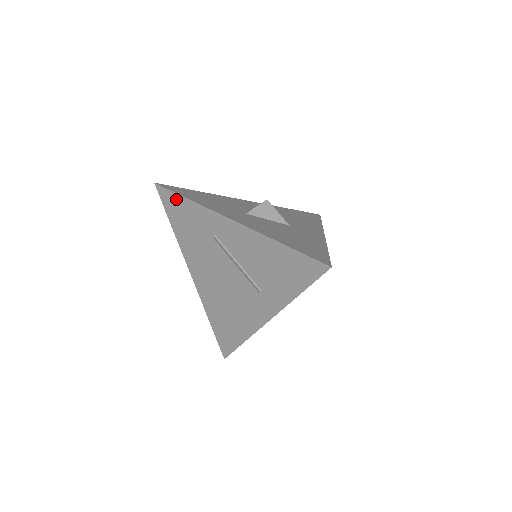
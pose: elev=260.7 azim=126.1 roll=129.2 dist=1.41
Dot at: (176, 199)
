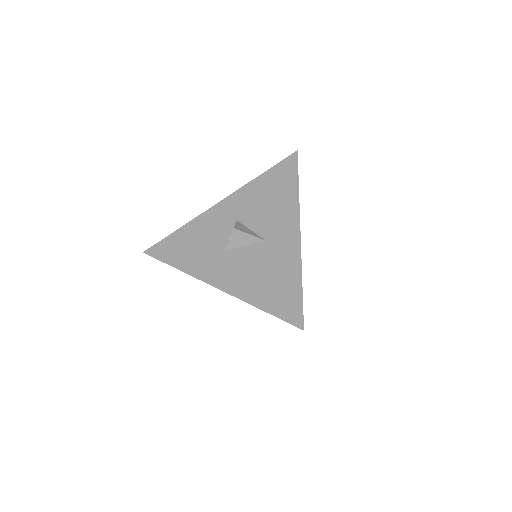
Dot at: occluded
